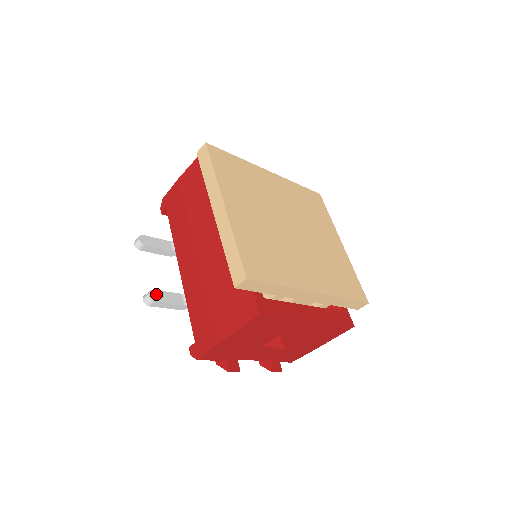
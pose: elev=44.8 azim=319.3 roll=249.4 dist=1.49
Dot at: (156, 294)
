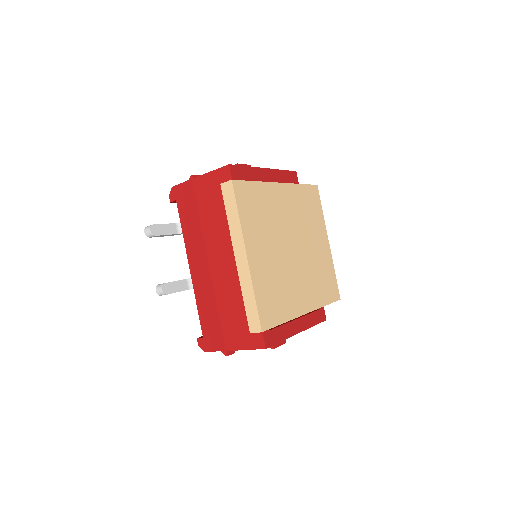
Dot at: (167, 287)
